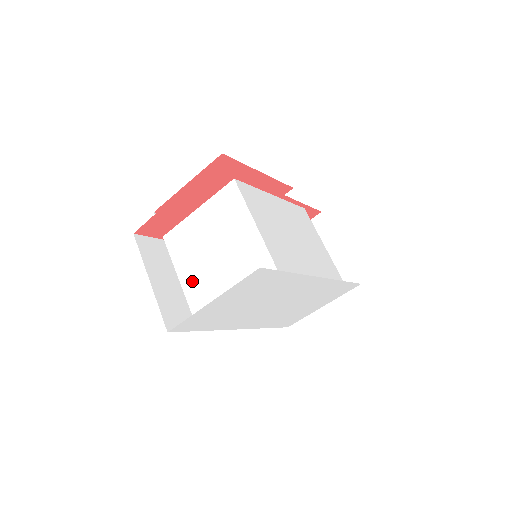
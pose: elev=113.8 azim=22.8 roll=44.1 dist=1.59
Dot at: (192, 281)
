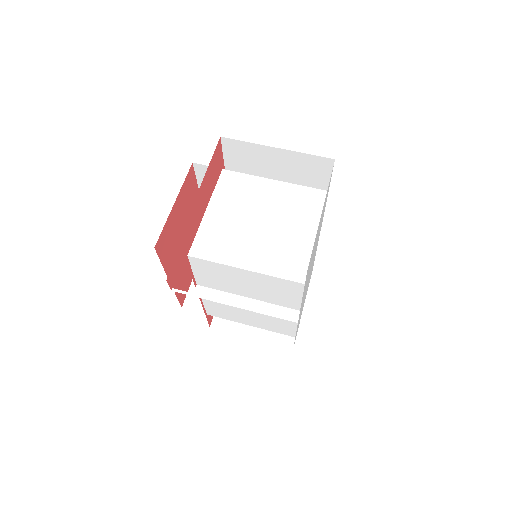
Dot at: (259, 258)
